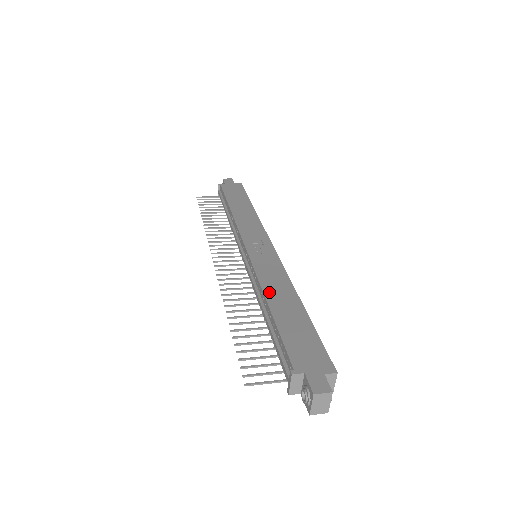
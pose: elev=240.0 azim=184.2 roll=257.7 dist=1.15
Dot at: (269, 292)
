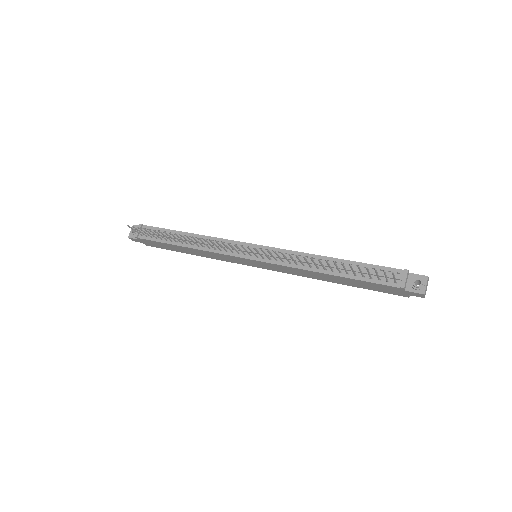
Dot at: (320, 256)
